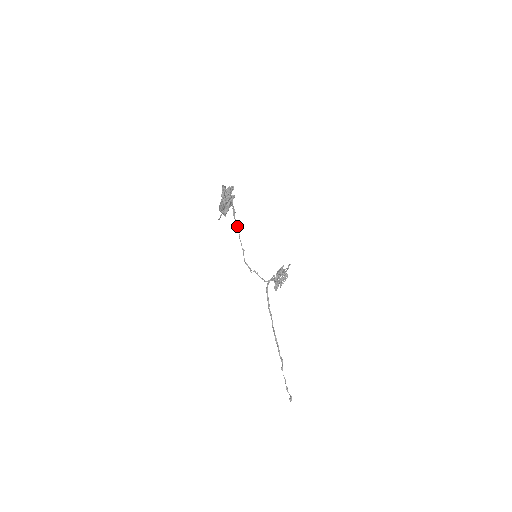
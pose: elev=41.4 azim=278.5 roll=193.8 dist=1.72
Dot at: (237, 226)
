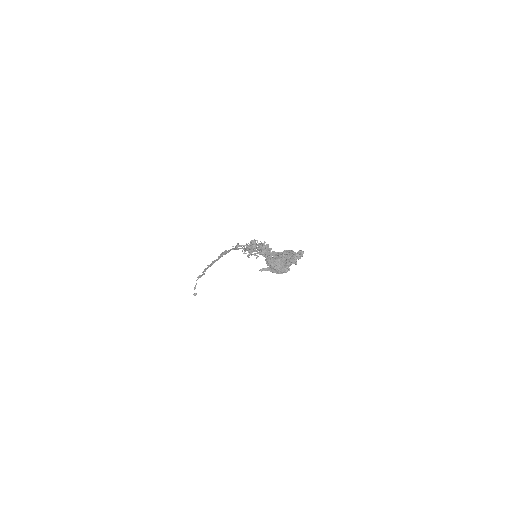
Dot at: occluded
